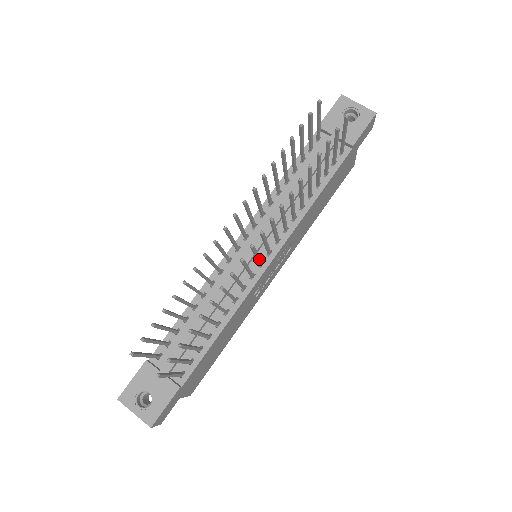
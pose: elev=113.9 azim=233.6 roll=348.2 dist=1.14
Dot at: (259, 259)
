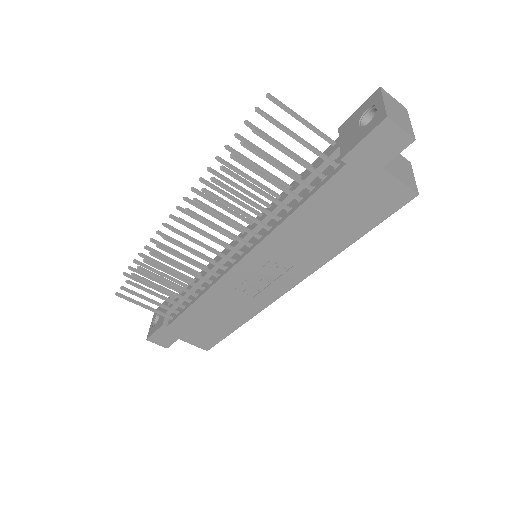
Dot at: (212, 251)
